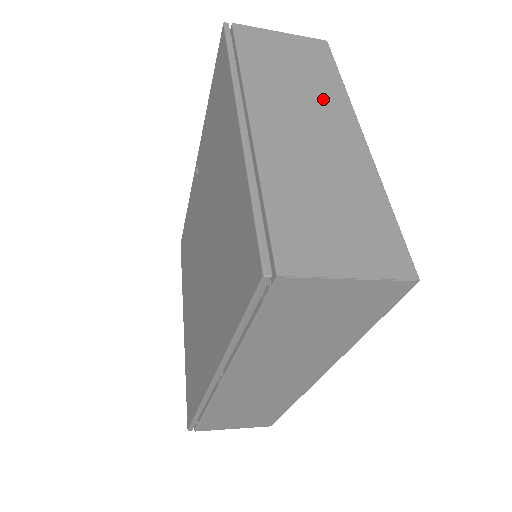
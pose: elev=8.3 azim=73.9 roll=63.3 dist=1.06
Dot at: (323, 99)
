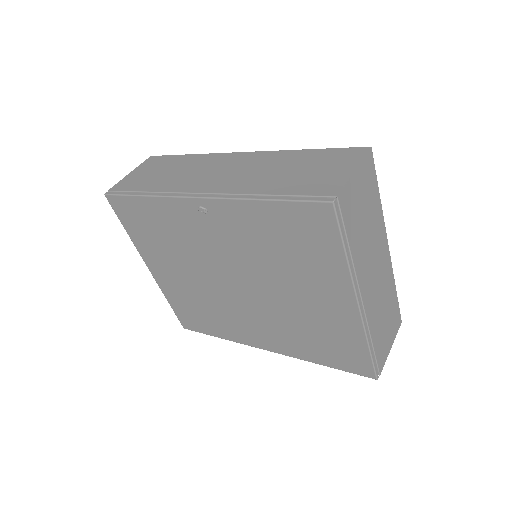
Dot at: (377, 234)
